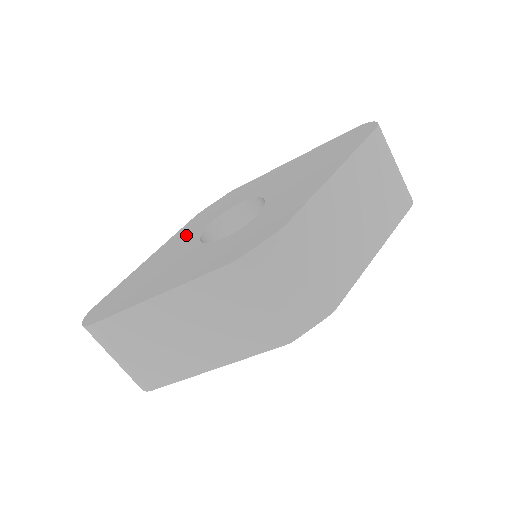
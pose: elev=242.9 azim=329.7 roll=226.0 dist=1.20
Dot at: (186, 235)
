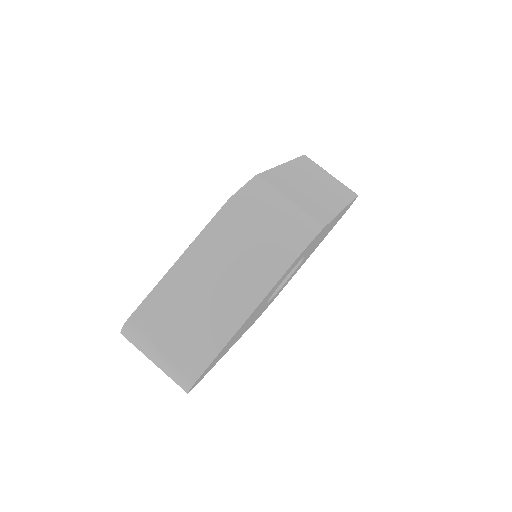
Dot at: occluded
